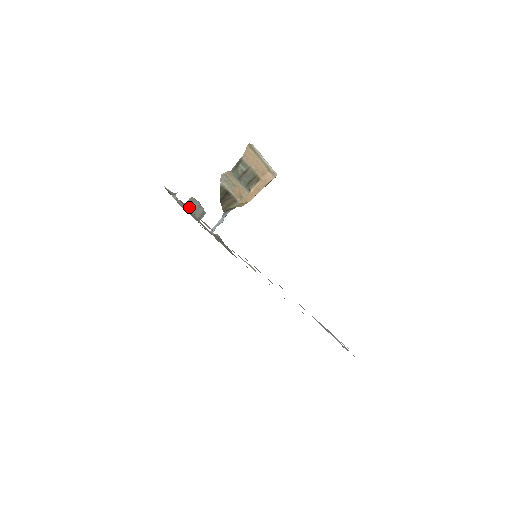
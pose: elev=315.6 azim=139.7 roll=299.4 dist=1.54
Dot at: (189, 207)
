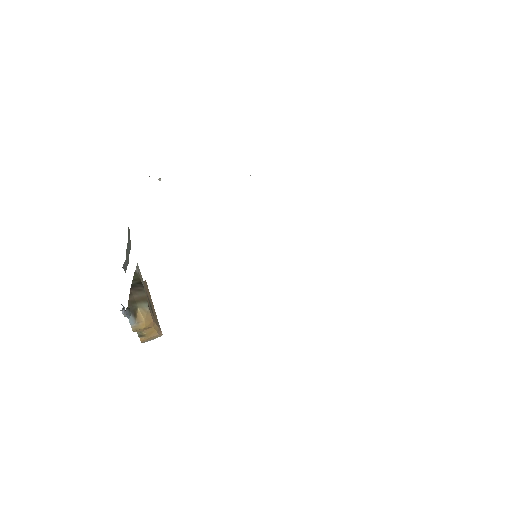
Dot at: occluded
